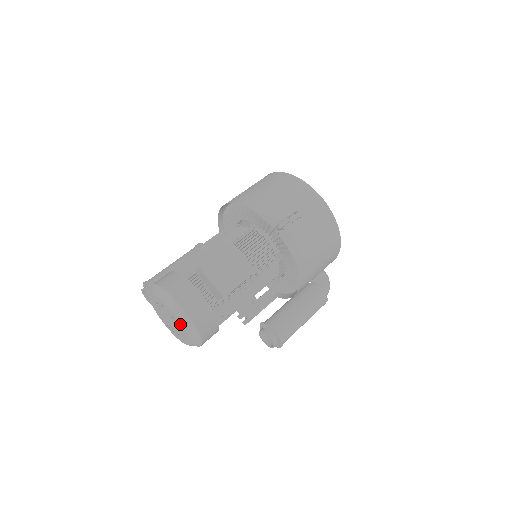
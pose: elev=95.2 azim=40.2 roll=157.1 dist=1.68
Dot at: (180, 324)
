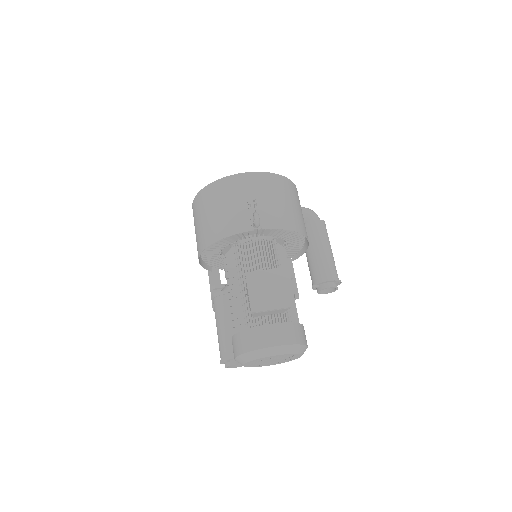
Dot at: (285, 355)
